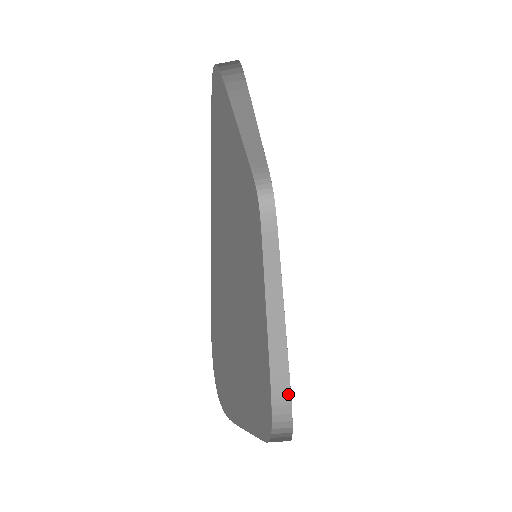
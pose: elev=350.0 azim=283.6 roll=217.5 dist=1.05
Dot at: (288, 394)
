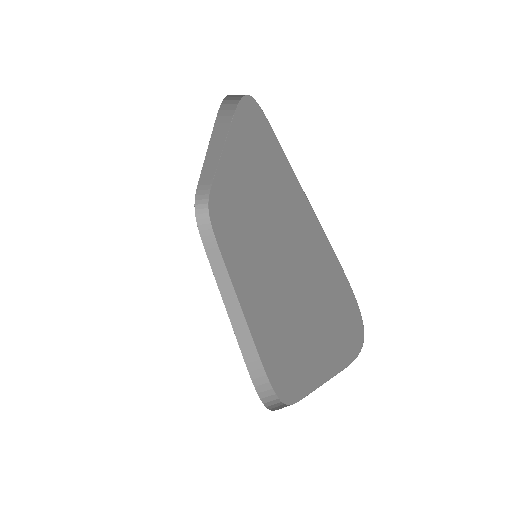
Dot at: (264, 374)
